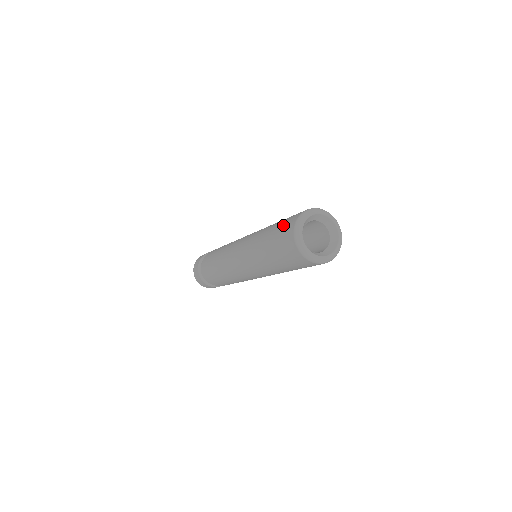
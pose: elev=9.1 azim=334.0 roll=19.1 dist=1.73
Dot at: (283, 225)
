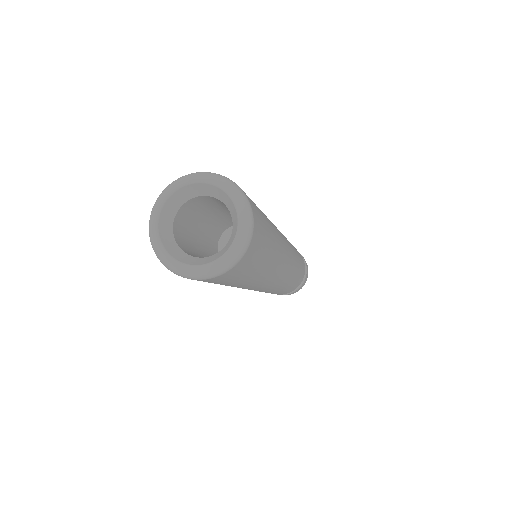
Dot at: occluded
